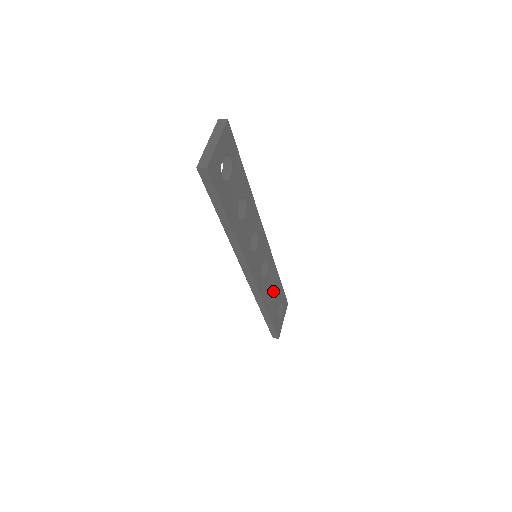
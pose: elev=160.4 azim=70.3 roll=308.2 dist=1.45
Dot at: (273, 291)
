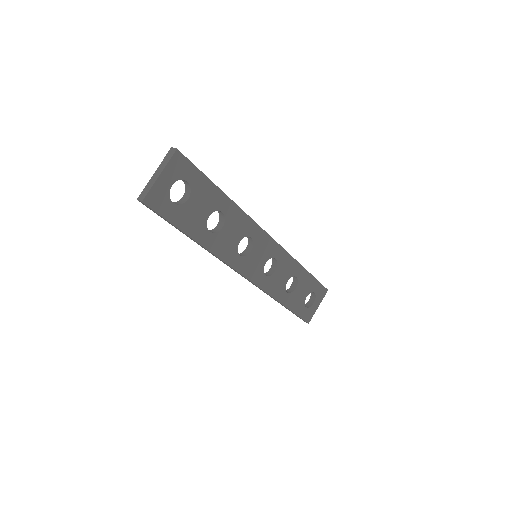
Dot at: (296, 282)
